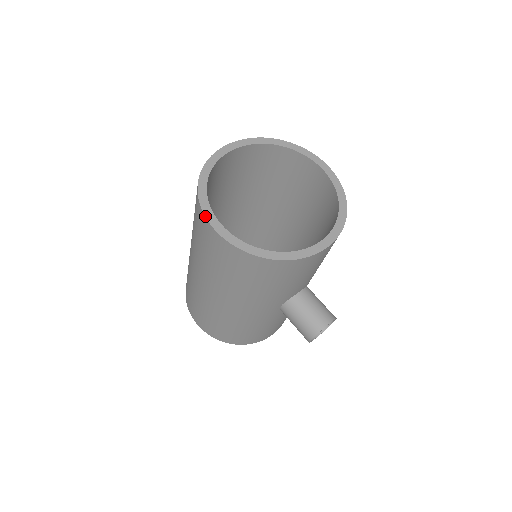
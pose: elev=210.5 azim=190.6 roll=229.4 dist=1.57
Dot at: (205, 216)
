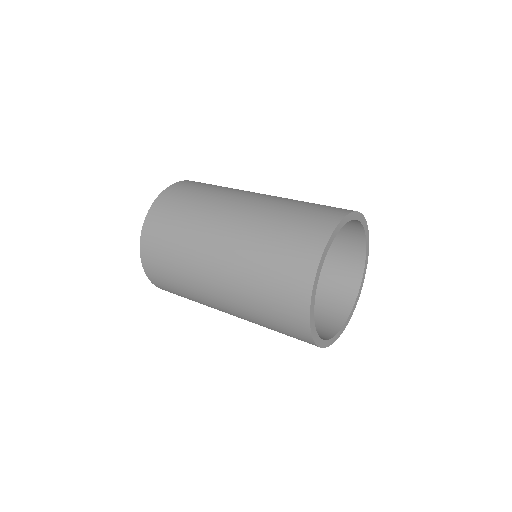
Dot at: occluded
